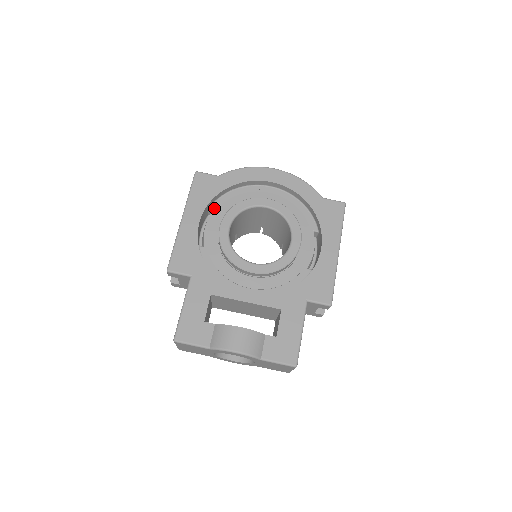
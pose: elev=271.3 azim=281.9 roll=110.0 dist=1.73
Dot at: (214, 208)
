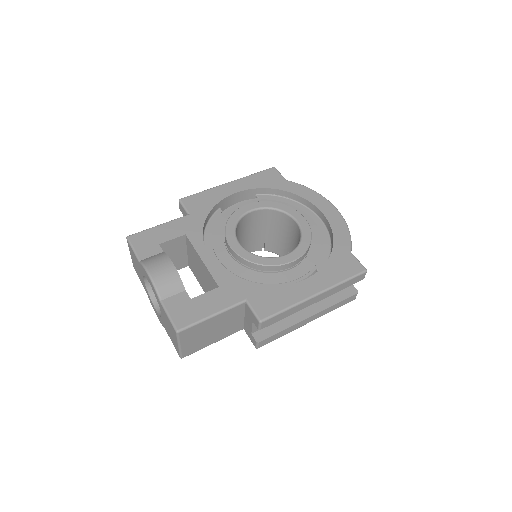
Dot at: (260, 197)
